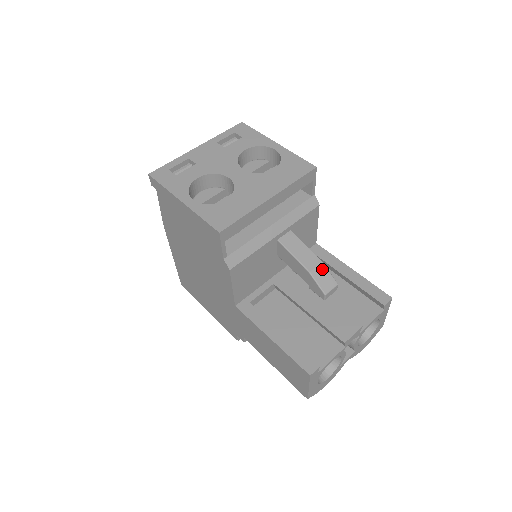
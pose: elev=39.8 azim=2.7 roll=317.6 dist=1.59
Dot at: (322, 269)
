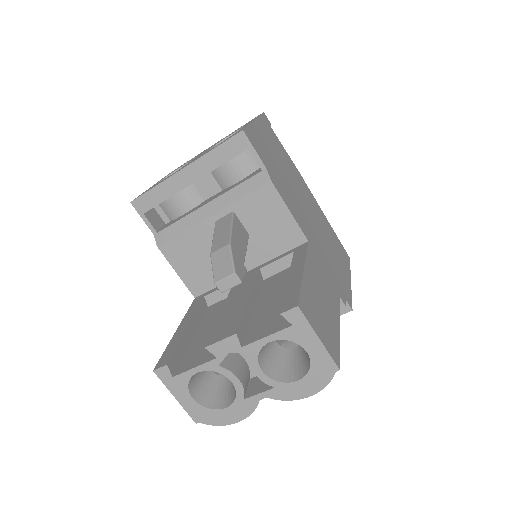
Dot at: (225, 252)
